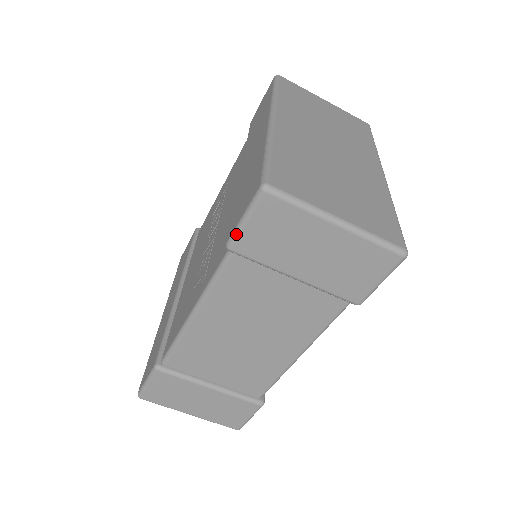
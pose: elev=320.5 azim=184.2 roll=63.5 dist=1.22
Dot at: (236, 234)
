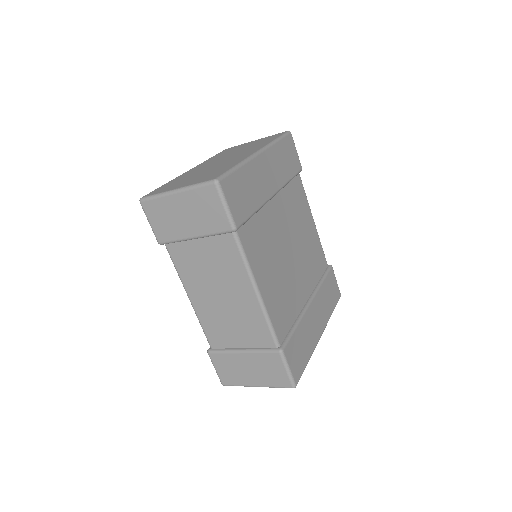
Dot at: occluded
